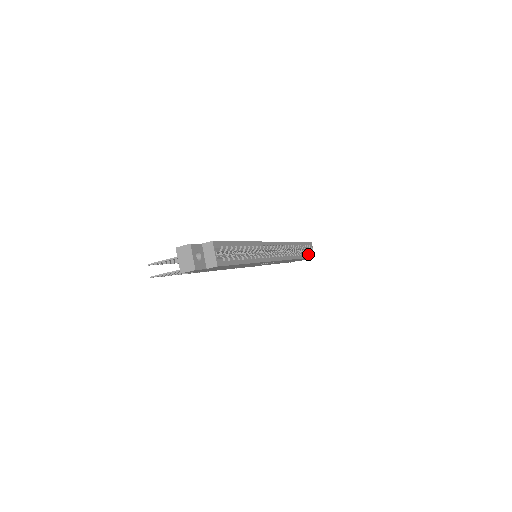
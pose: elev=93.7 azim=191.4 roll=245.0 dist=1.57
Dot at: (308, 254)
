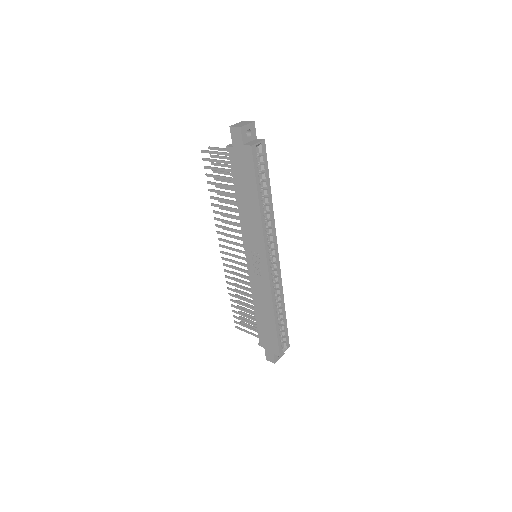
Dot at: (280, 339)
